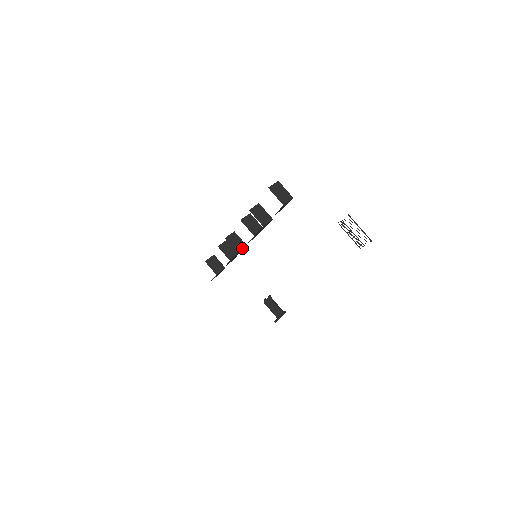
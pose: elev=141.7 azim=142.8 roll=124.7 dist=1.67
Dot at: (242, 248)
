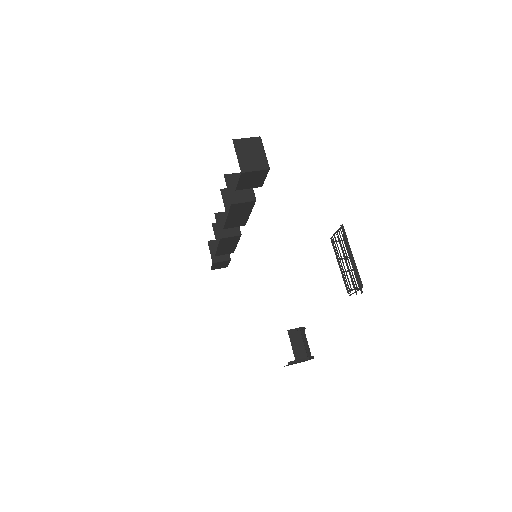
Dot at: (232, 235)
